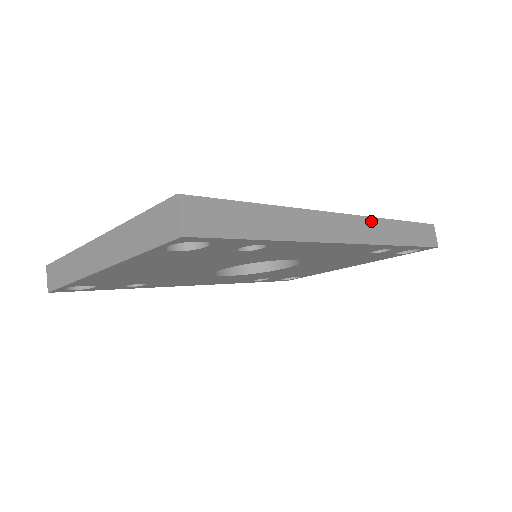
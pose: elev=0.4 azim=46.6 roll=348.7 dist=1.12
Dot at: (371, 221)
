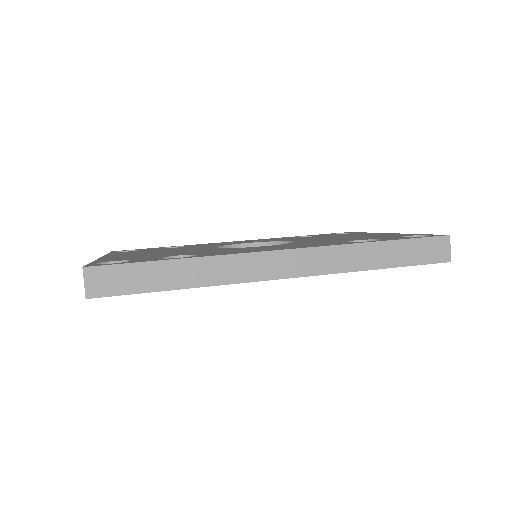
Dot at: (325, 250)
